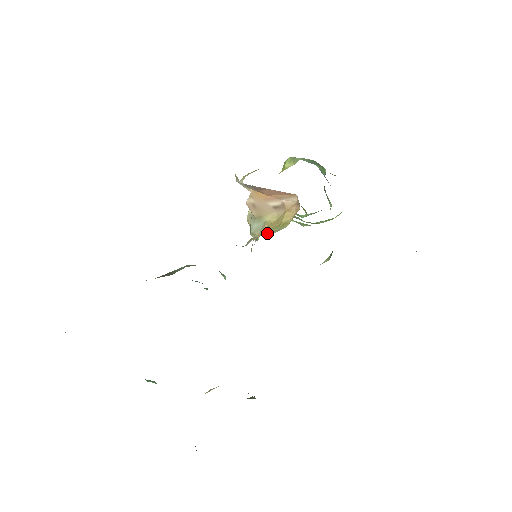
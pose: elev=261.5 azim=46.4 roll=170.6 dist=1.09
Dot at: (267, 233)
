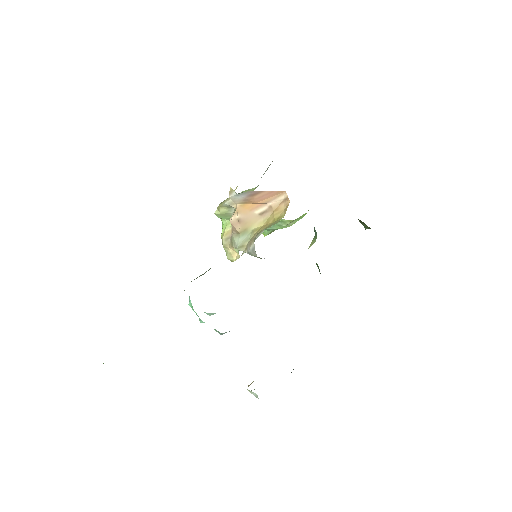
Dot at: (269, 226)
